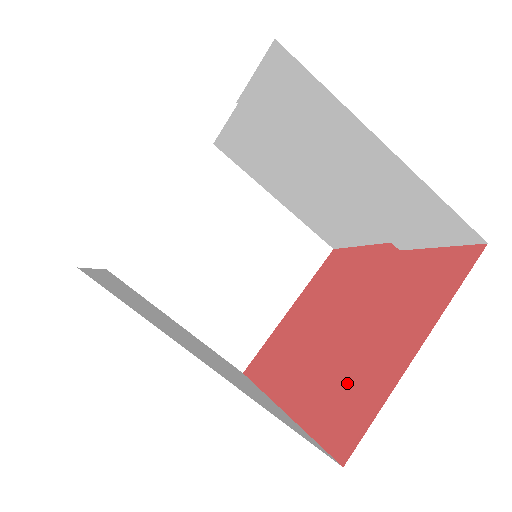
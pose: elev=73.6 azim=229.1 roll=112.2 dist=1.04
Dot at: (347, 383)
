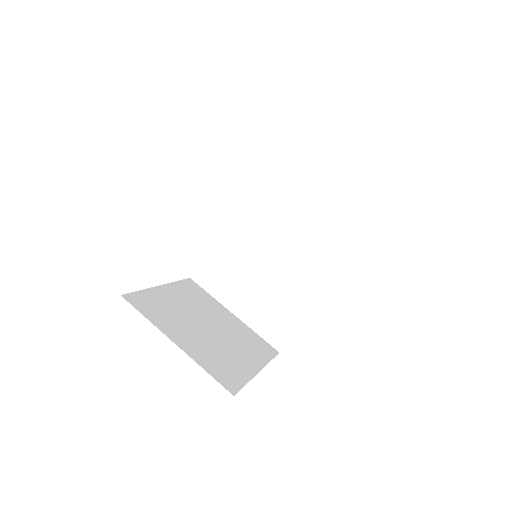
Dot at: occluded
